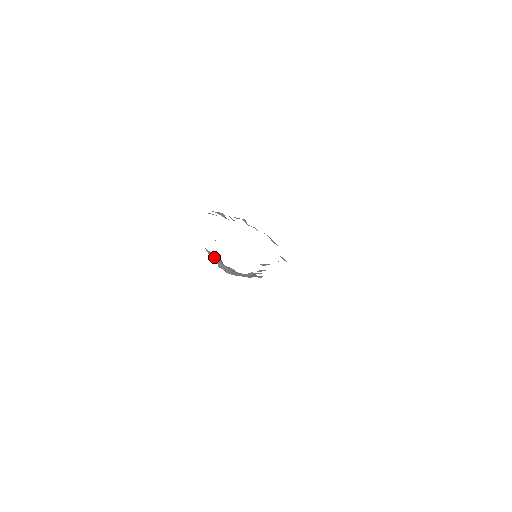
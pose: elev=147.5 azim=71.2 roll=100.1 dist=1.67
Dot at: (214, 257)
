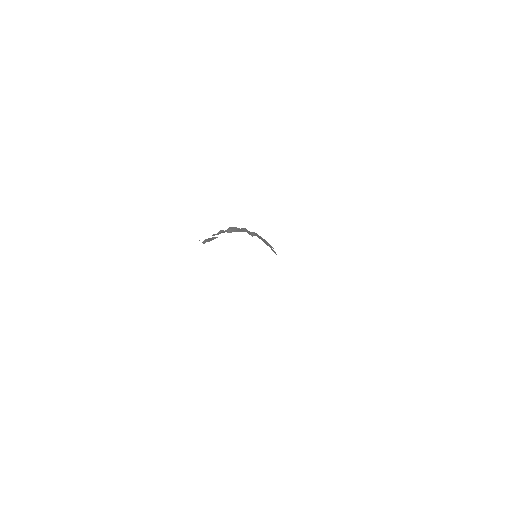
Dot at: occluded
